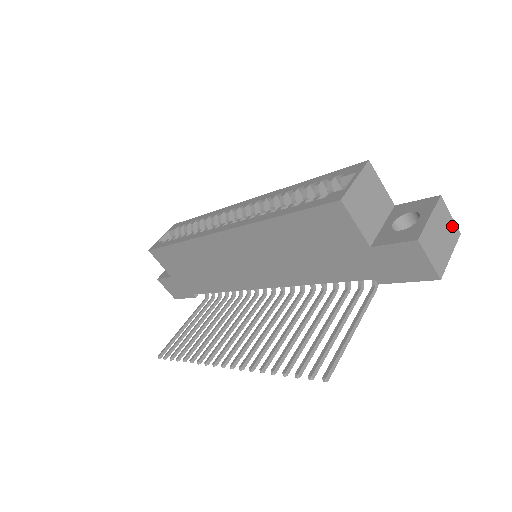
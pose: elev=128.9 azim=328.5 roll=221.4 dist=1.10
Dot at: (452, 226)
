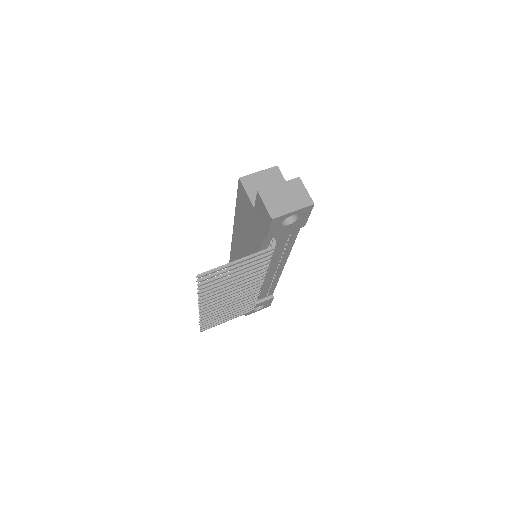
Dot at: (305, 197)
